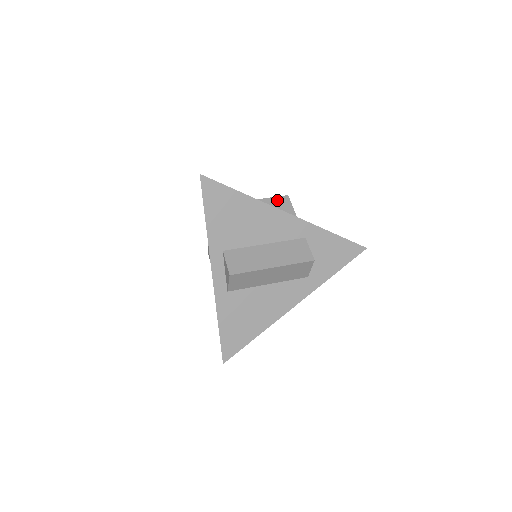
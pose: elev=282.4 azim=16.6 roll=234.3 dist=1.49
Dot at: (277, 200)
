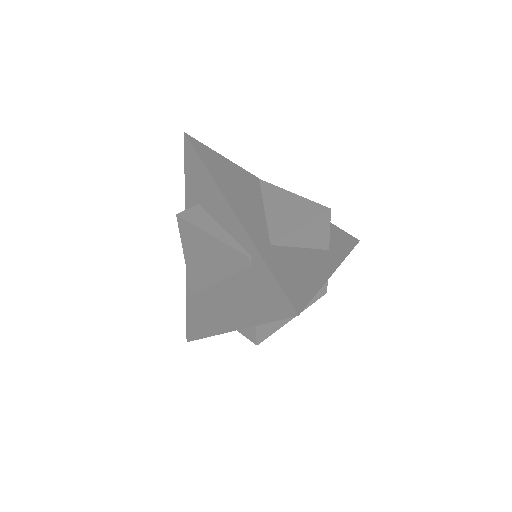
Dot at: (319, 221)
